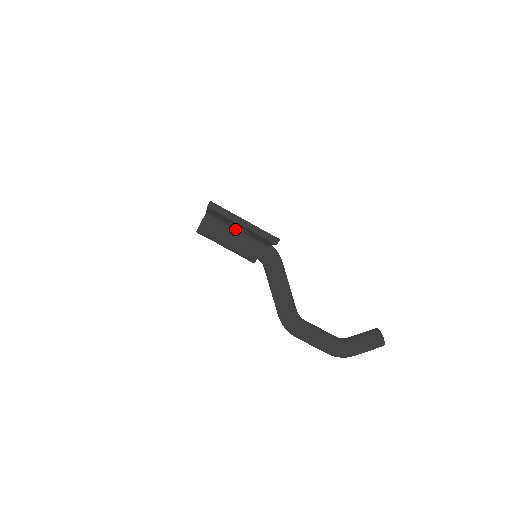
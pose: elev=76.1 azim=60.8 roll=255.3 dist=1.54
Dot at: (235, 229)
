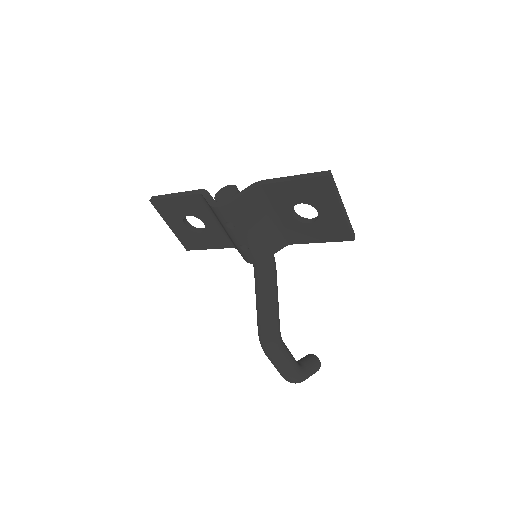
Dot at: (273, 216)
